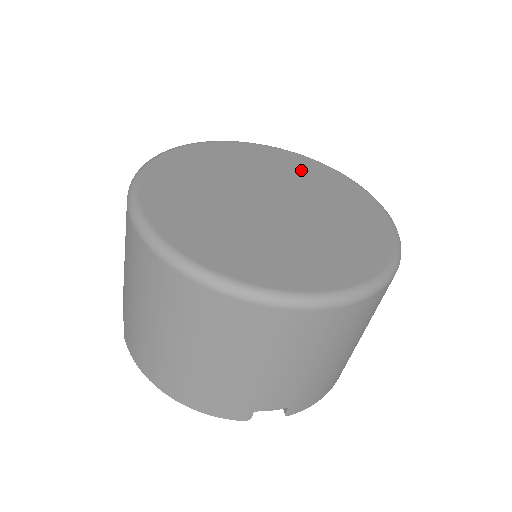
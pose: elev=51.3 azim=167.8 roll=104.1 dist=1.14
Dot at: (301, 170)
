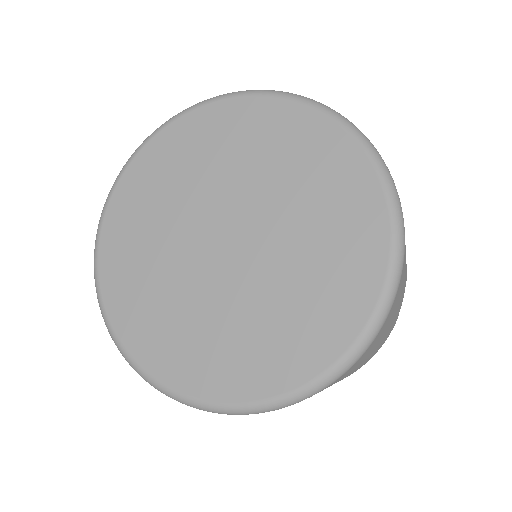
Dot at: (313, 169)
